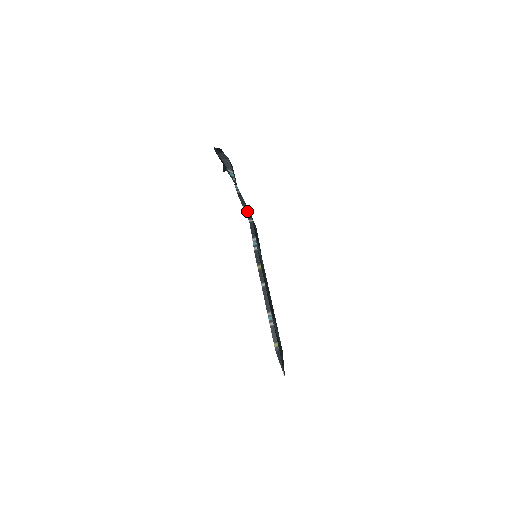
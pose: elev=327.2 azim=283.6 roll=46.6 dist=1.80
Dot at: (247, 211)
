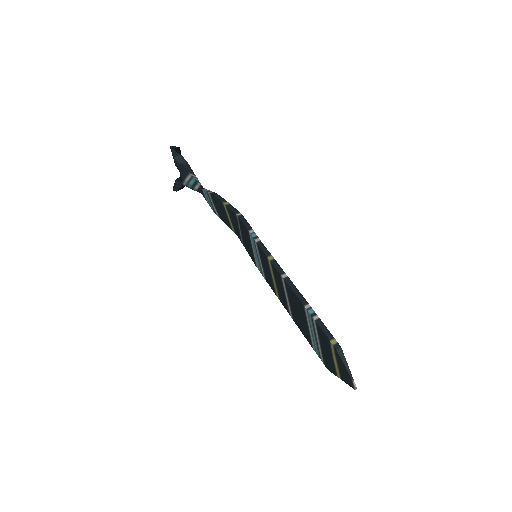
Dot at: (230, 206)
